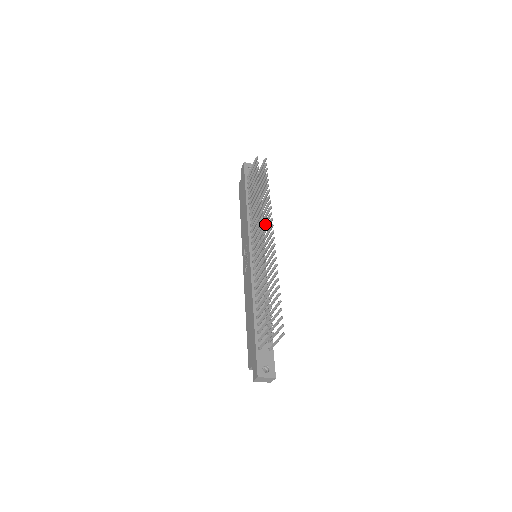
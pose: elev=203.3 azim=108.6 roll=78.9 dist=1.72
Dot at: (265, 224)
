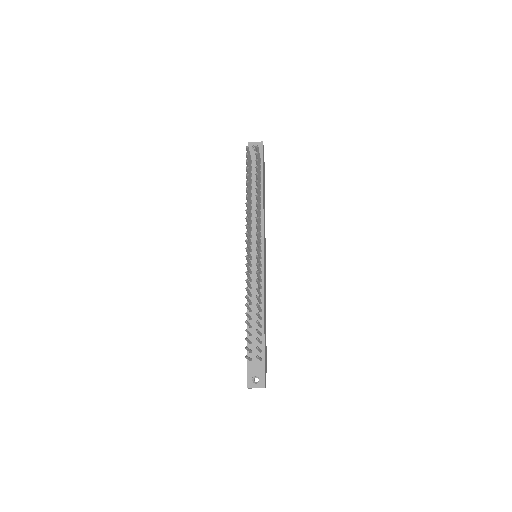
Dot at: (258, 224)
